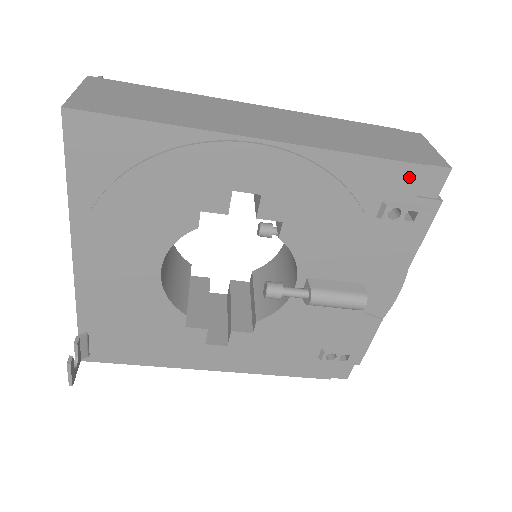
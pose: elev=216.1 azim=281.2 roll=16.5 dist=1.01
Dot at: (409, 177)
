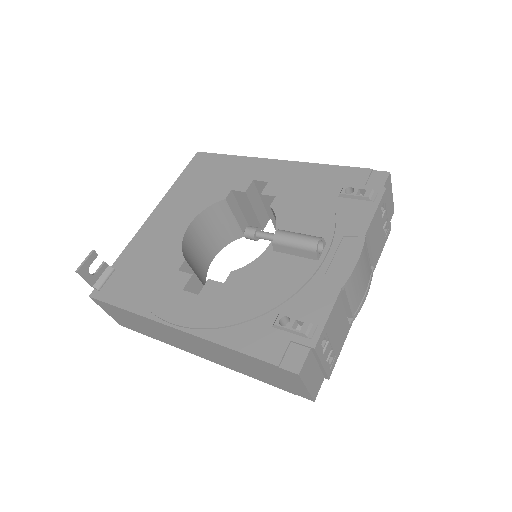
Dot at: occluded
